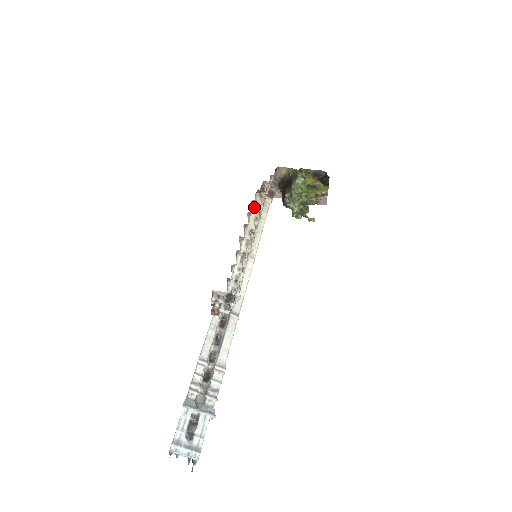
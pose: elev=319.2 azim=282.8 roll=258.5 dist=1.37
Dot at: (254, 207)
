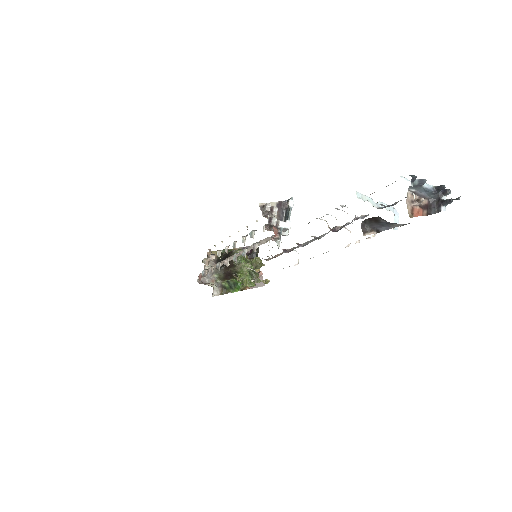
Dot at: occluded
